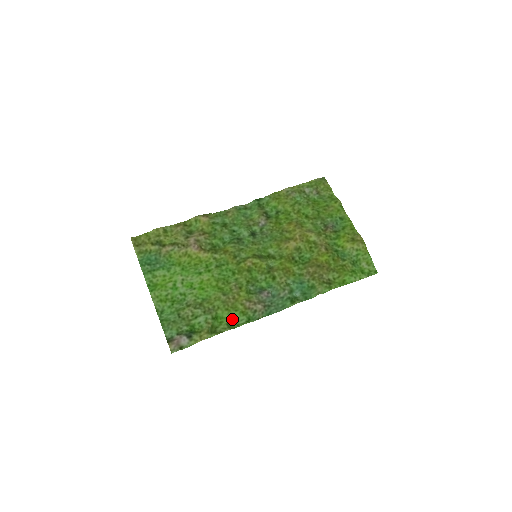
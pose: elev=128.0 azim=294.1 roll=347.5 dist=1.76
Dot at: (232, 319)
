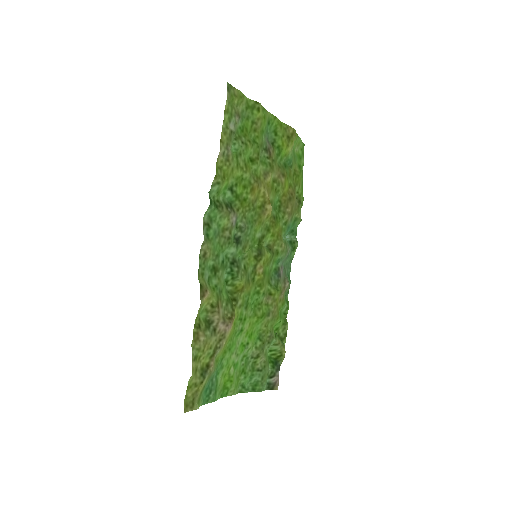
Dot at: (281, 317)
